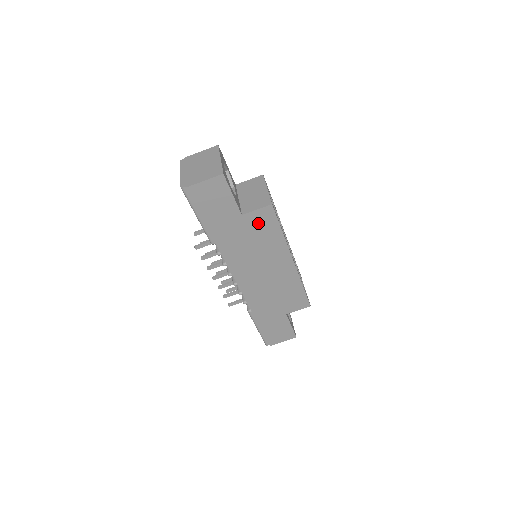
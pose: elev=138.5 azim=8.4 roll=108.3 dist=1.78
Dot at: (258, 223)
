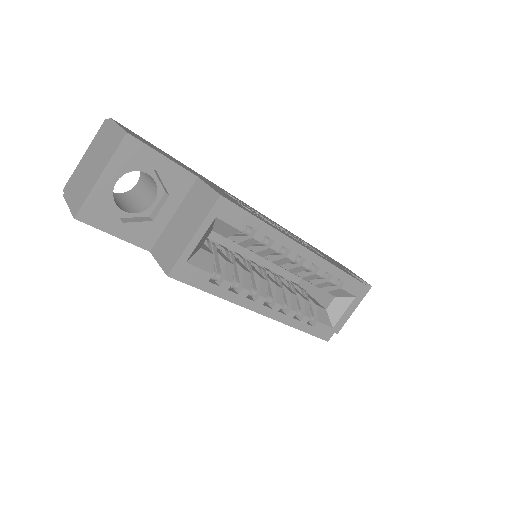
Dot at: occluded
